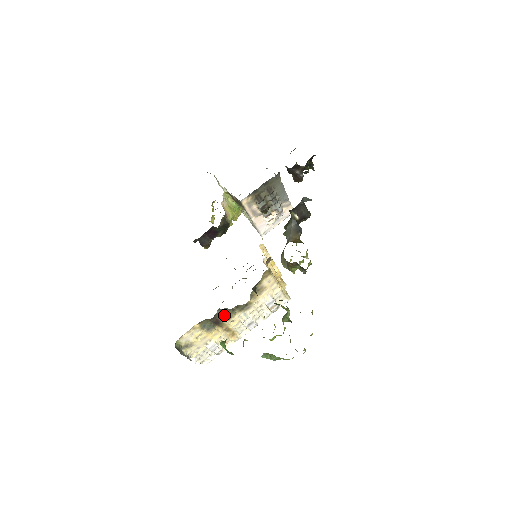
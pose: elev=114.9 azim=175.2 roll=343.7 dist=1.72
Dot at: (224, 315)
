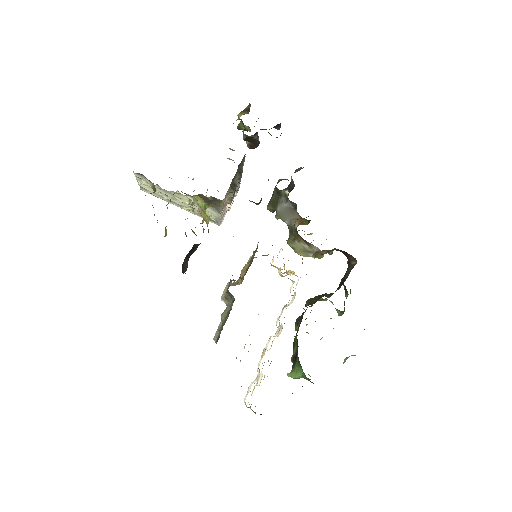
Dot at: occluded
